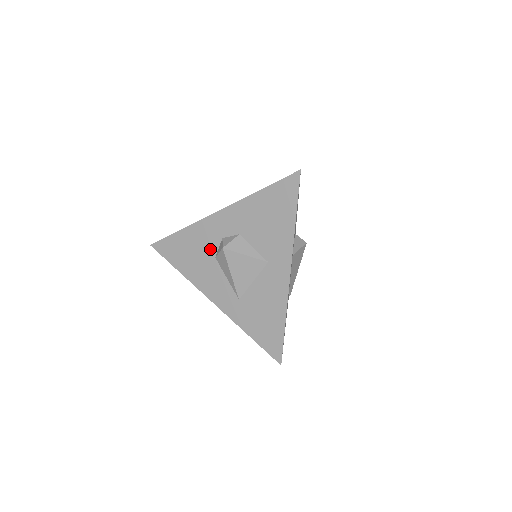
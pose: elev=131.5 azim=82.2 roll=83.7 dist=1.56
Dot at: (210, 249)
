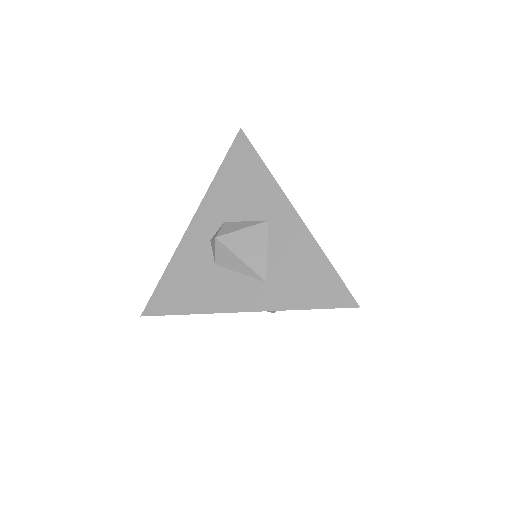
Dot at: (205, 261)
